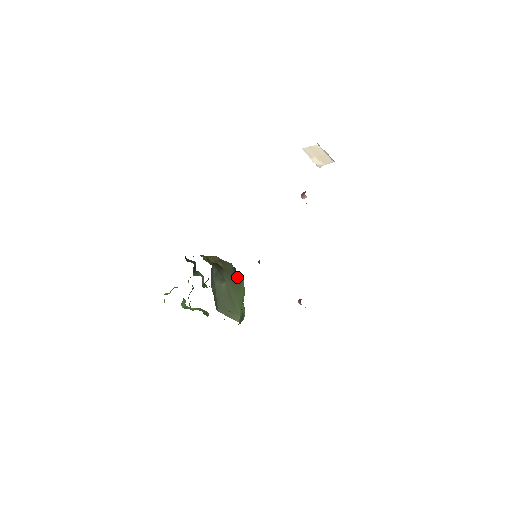
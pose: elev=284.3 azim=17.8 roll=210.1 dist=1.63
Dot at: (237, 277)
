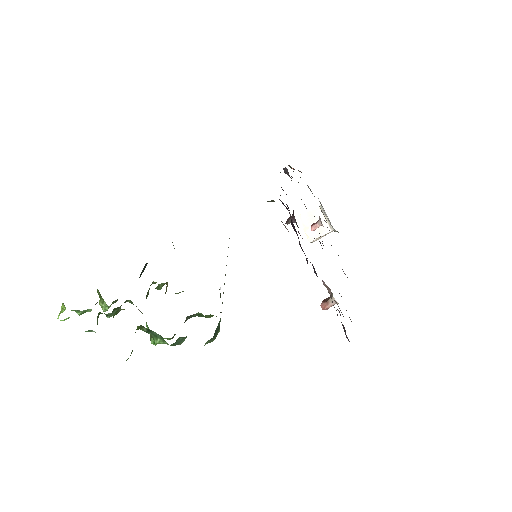
Dot at: occluded
